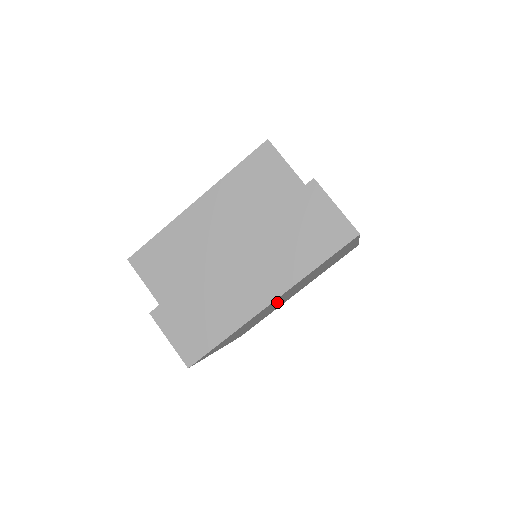
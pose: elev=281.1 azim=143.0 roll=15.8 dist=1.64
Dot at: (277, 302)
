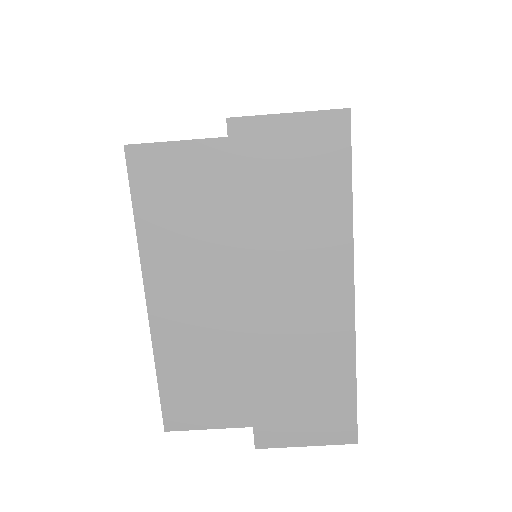
Dot at: occluded
